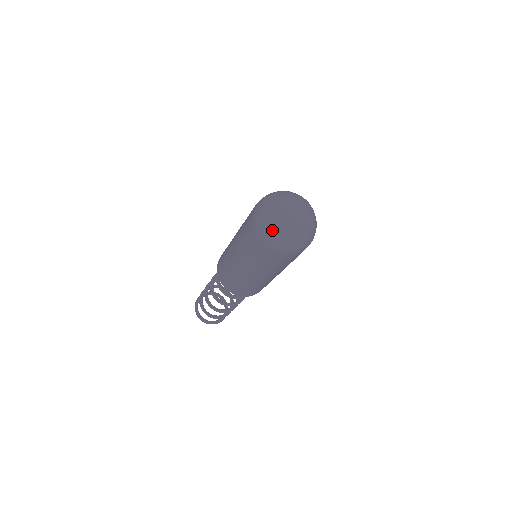
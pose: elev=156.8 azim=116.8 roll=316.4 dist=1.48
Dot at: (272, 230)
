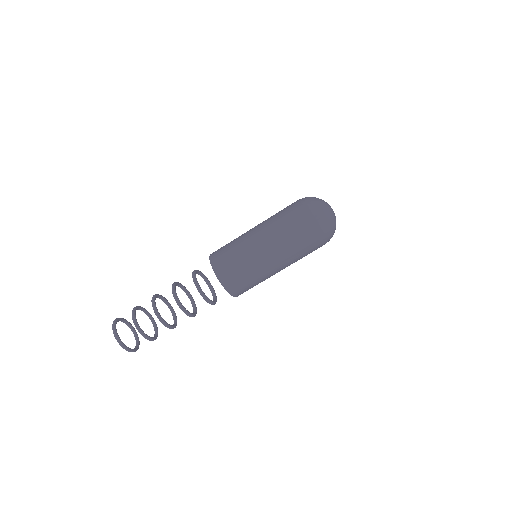
Dot at: (321, 210)
